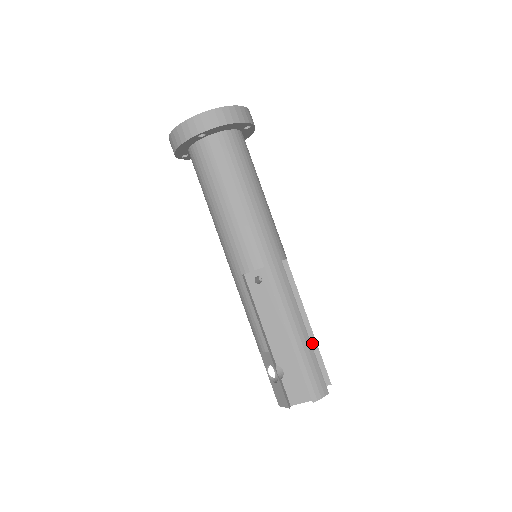
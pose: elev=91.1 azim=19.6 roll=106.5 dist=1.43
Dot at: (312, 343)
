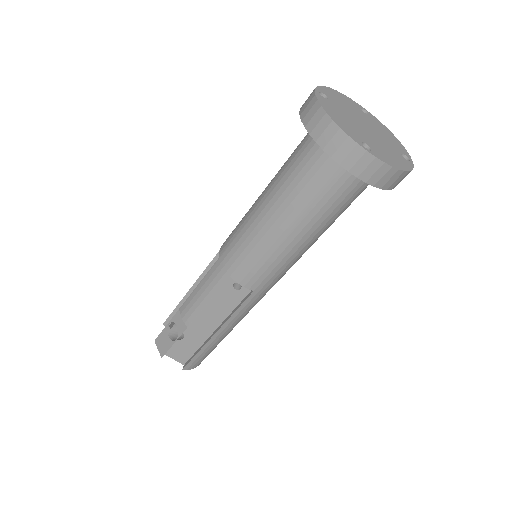
Dot at: occluded
